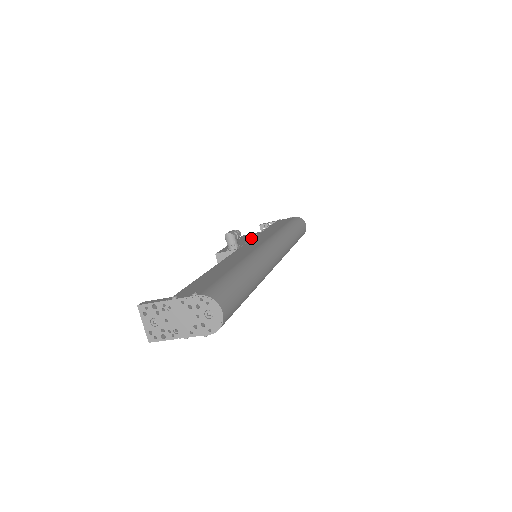
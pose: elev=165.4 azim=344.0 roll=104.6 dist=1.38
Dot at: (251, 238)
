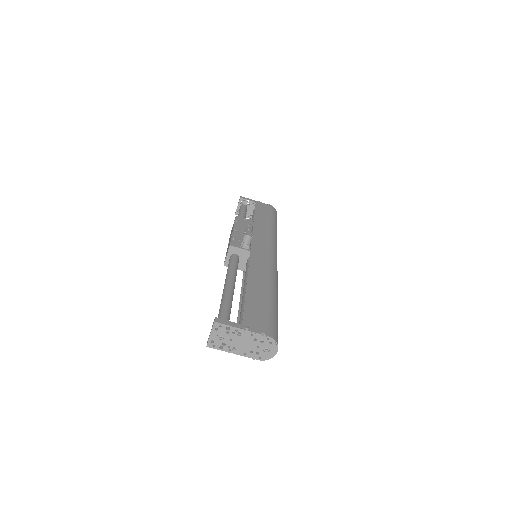
Dot at: occluded
